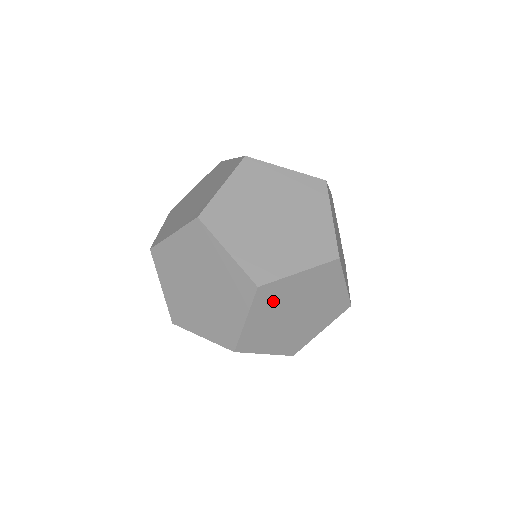
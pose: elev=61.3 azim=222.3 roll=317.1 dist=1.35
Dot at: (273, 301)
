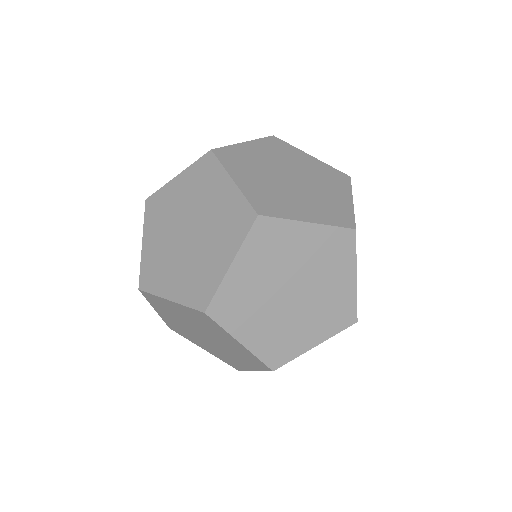
Dot at: (243, 307)
